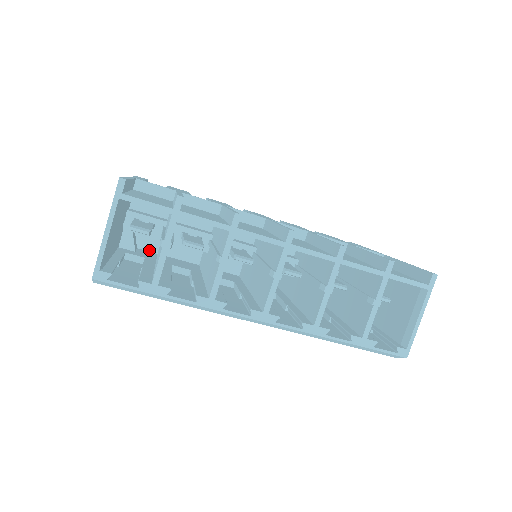
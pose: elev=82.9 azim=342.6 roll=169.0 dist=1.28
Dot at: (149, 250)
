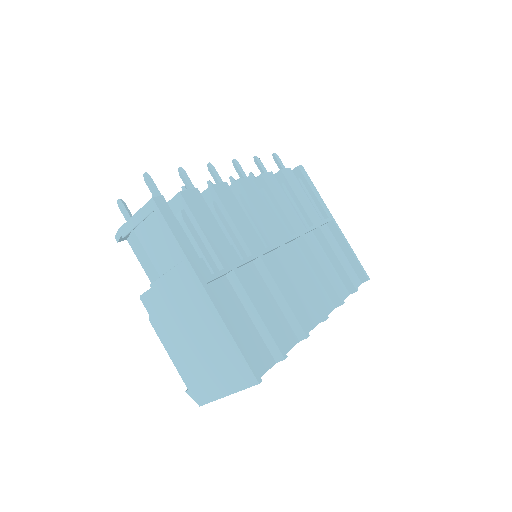
Dot at: occluded
